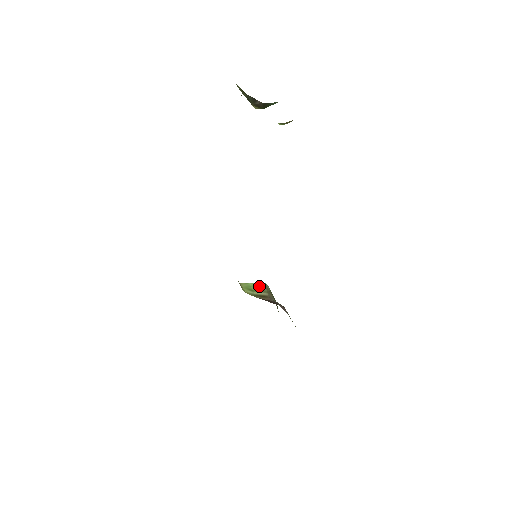
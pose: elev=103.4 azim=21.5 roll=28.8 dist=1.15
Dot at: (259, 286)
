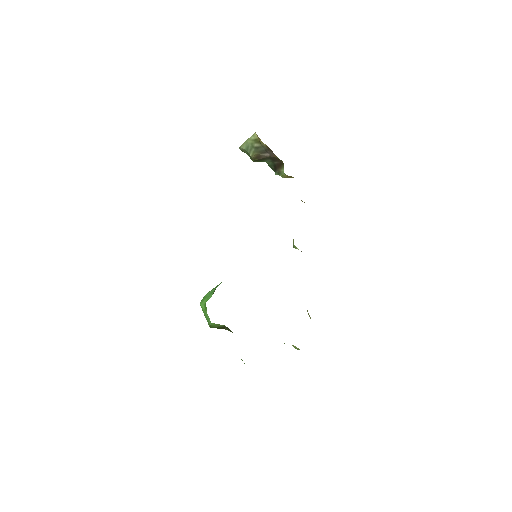
Dot at: occluded
